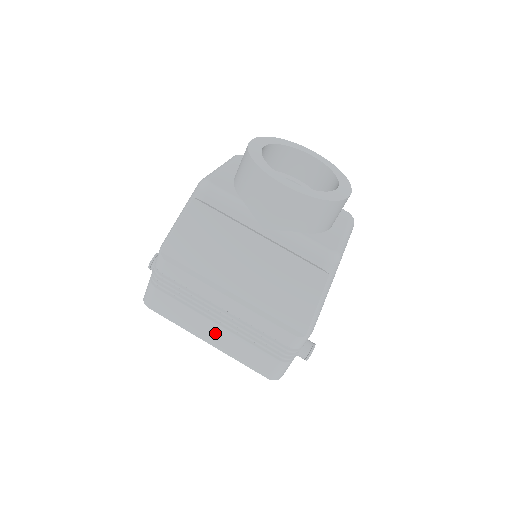
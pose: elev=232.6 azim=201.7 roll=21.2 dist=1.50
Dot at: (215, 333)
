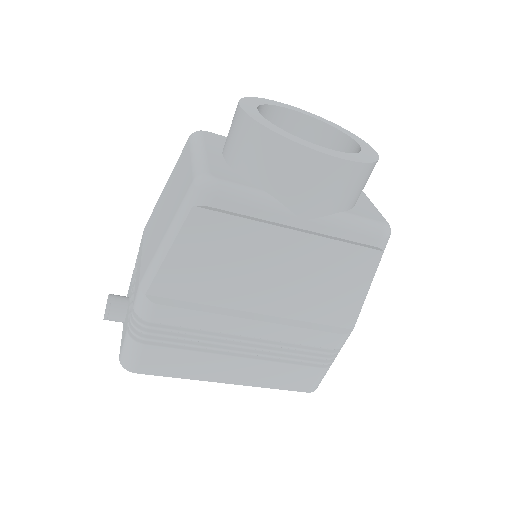
Dot at: (237, 368)
